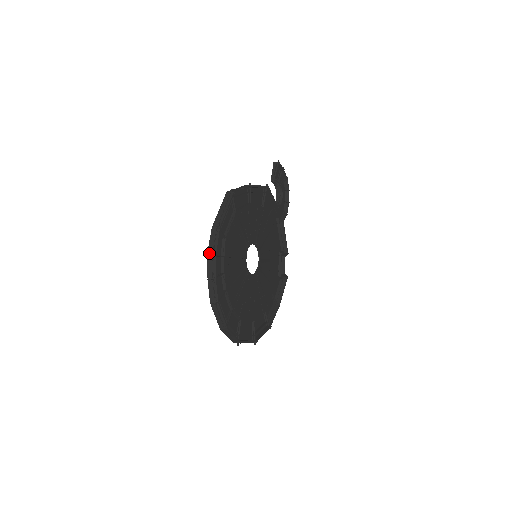
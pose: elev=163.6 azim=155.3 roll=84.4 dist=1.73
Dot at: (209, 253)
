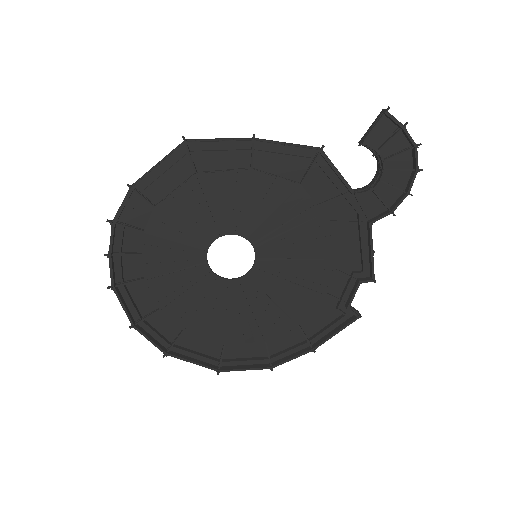
Dot at: (114, 218)
